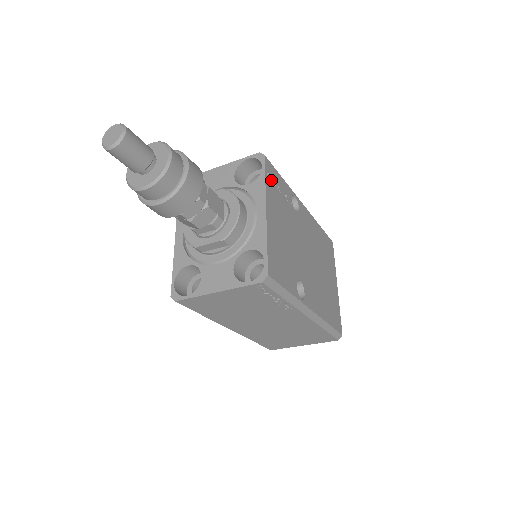
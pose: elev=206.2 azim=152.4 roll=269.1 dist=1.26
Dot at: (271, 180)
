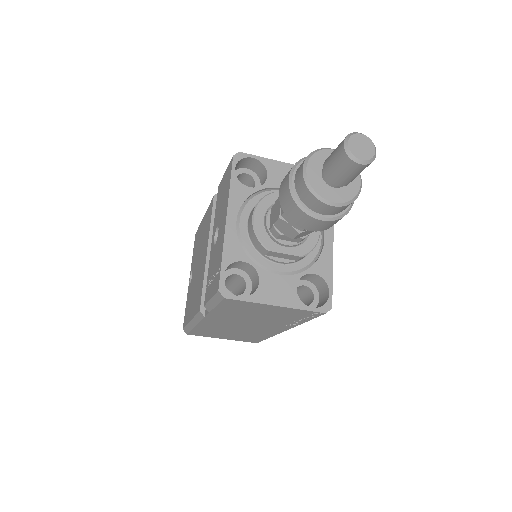
Dot at: occluded
